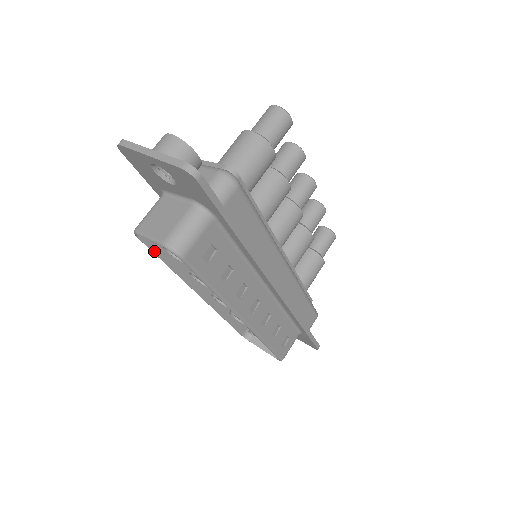
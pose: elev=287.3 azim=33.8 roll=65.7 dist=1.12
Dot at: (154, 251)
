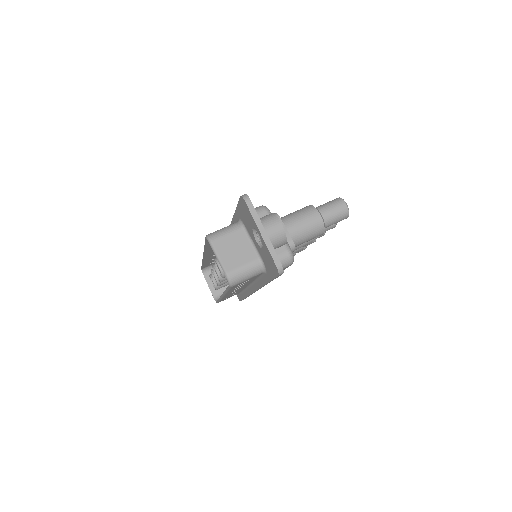
Dot at: (206, 242)
